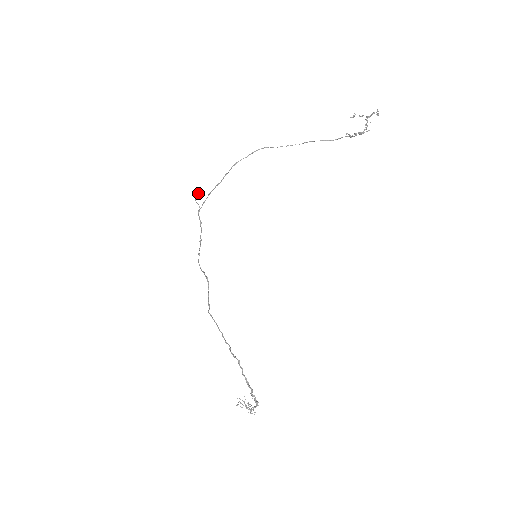
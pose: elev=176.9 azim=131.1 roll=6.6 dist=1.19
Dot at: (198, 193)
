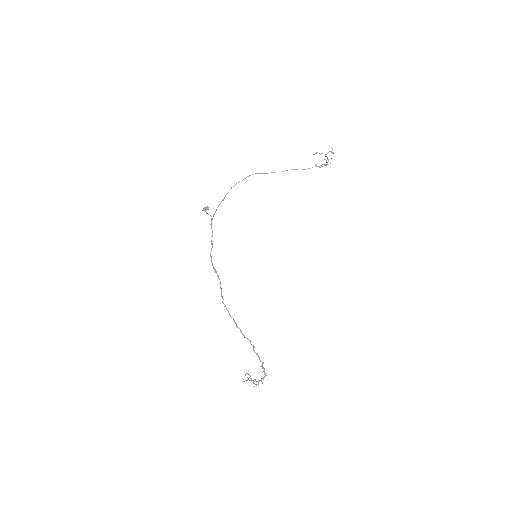
Dot at: (207, 207)
